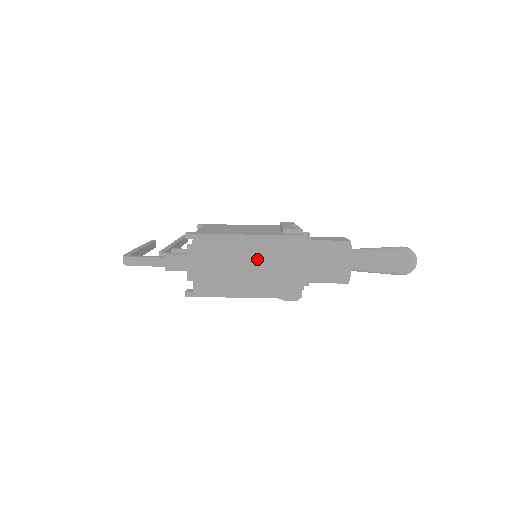
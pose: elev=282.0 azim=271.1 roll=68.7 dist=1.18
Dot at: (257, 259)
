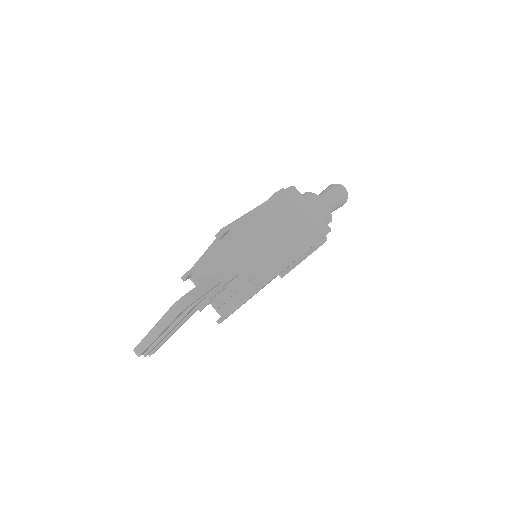
Dot at: (283, 219)
